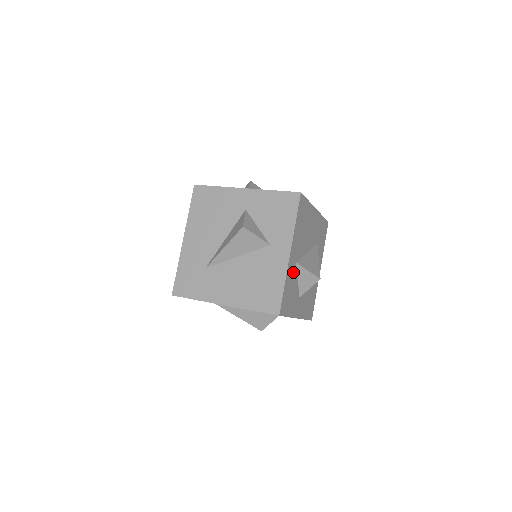
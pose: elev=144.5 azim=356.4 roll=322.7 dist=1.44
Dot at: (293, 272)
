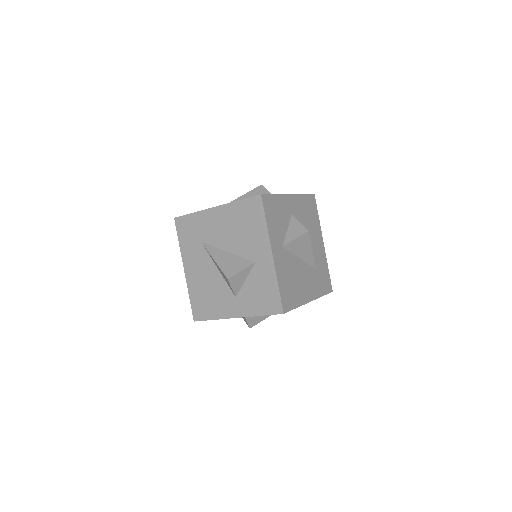
Dot at: occluded
